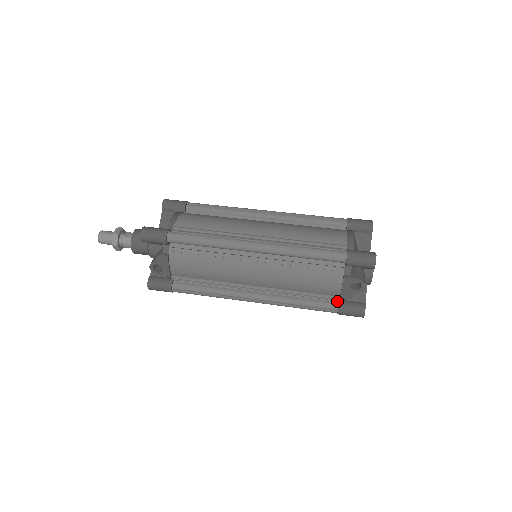
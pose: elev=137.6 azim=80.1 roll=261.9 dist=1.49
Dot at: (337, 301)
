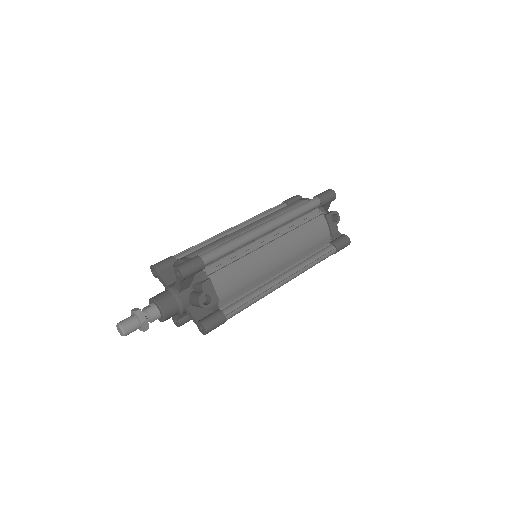
Dot at: (329, 244)
